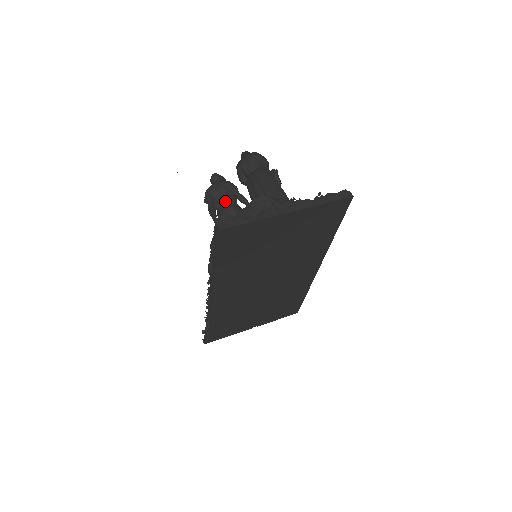
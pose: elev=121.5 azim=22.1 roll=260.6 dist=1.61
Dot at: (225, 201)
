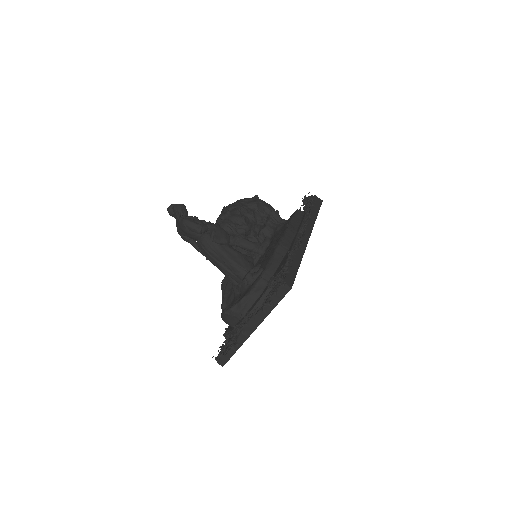
Dot at: occluded
